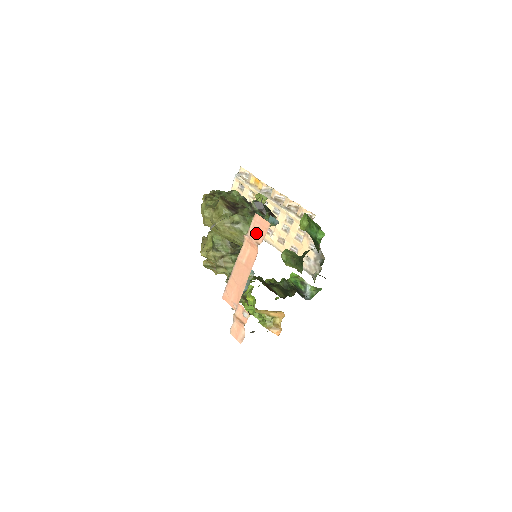
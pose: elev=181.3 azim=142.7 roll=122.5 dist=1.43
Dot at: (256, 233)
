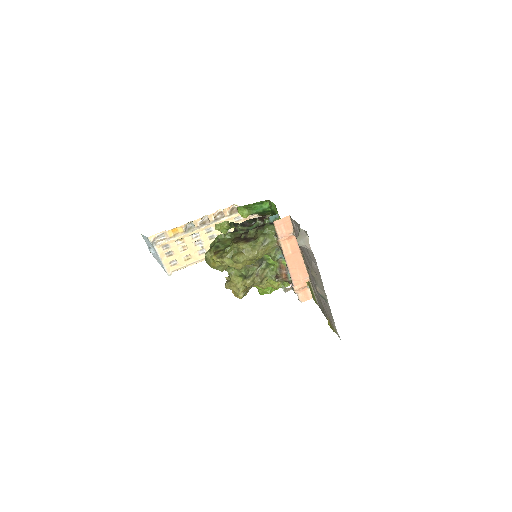
Dot at: (284, 230)
